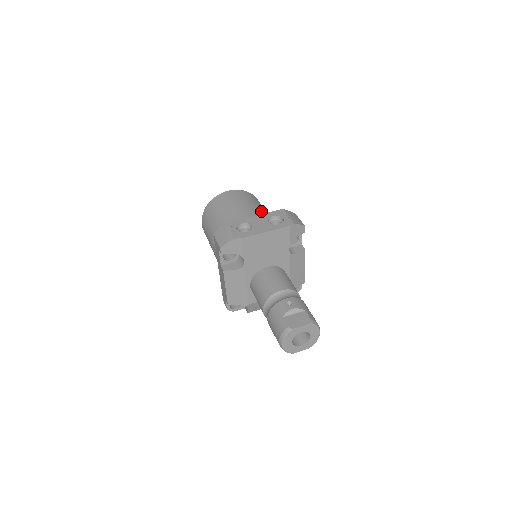
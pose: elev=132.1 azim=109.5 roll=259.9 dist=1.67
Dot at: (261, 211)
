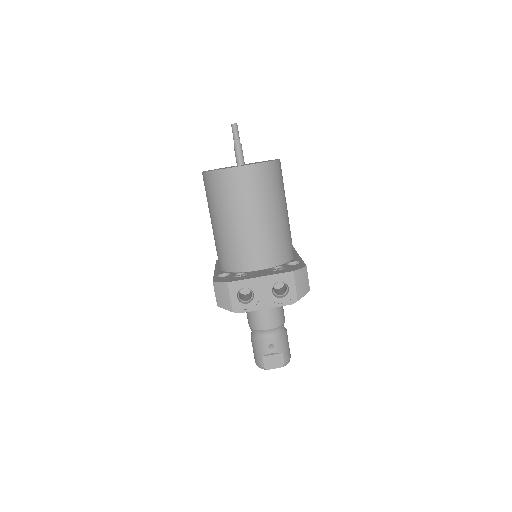
Dot at: (274, 213)
